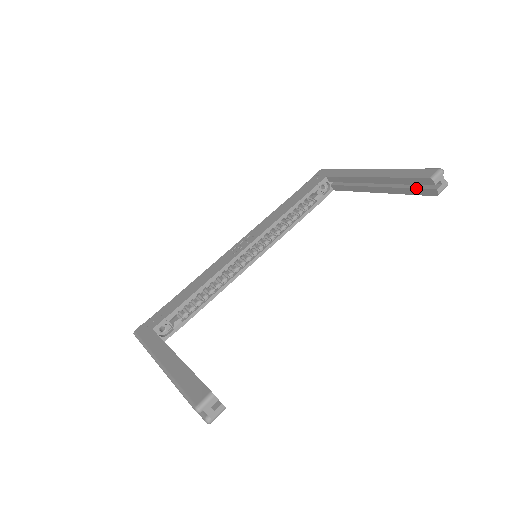
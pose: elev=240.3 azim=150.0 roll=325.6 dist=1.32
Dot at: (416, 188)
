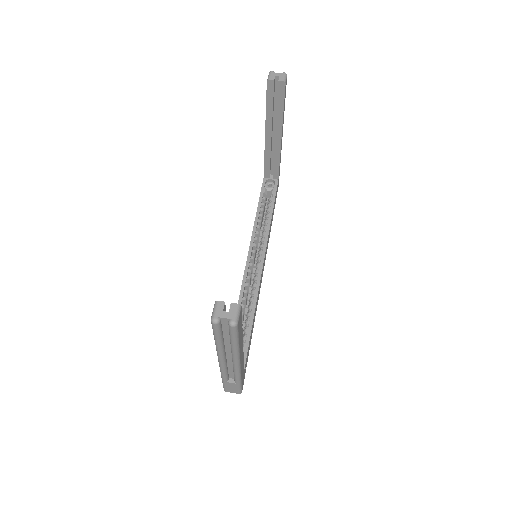
Dot at: (277, 99)
